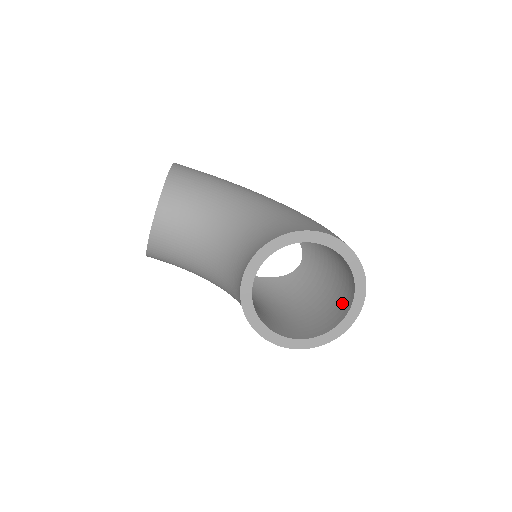
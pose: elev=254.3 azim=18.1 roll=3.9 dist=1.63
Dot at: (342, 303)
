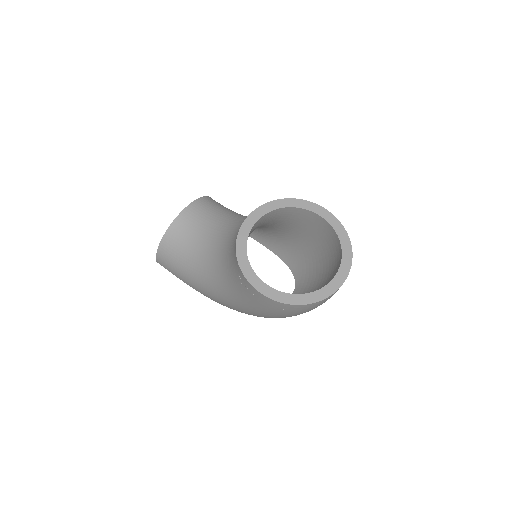
Dot at: occluded
